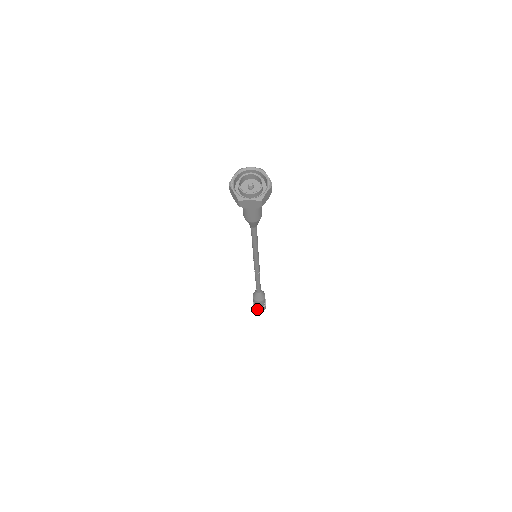
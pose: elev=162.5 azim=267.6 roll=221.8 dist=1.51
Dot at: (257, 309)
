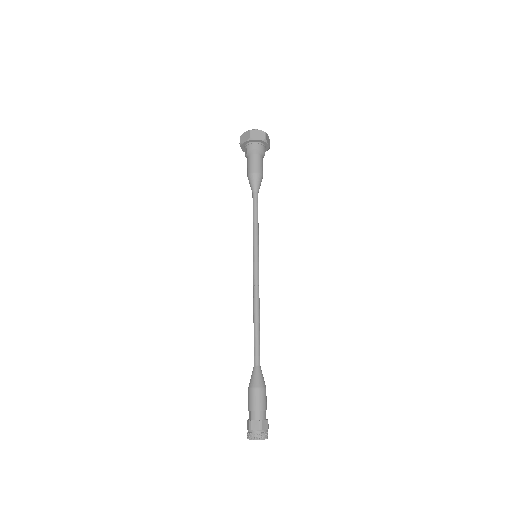
Dot at: (256, 426)
